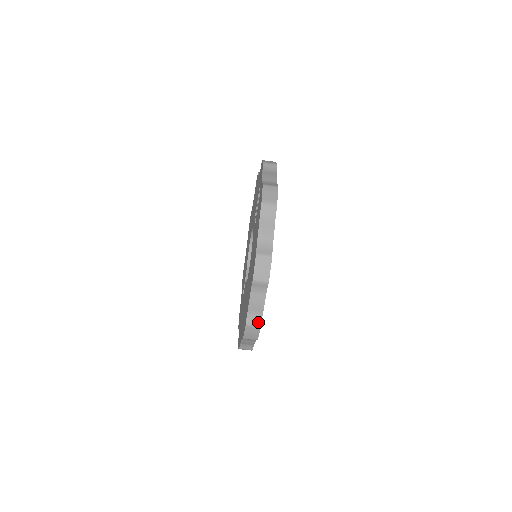
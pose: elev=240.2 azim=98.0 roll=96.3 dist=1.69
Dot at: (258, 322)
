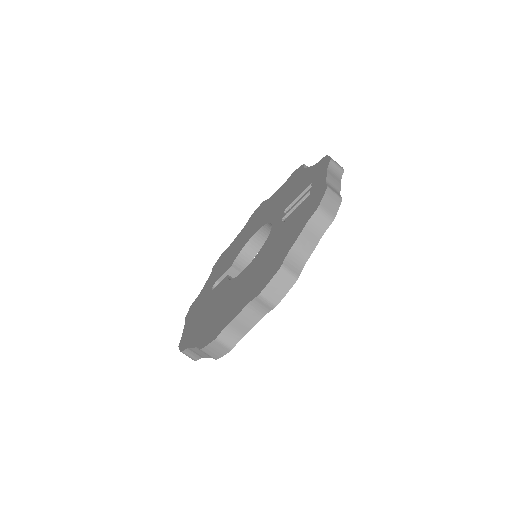
Dot at: (232, 342)
